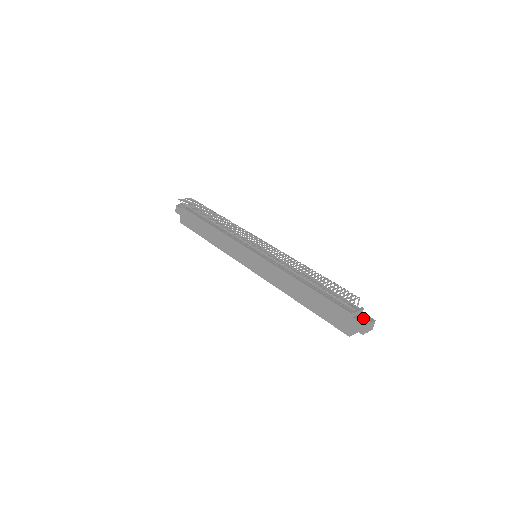
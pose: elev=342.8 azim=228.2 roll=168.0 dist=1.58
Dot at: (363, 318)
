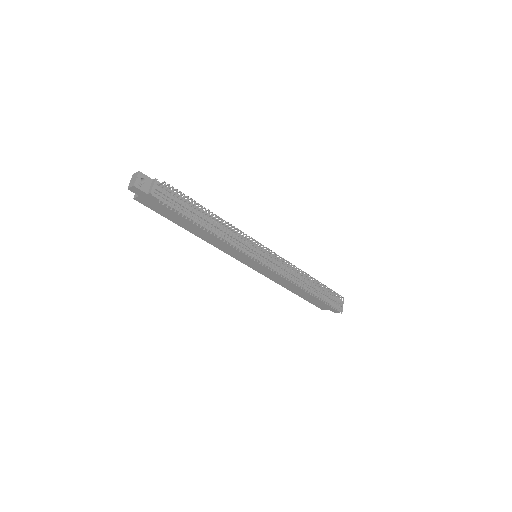
Dot at: (341, 308)
